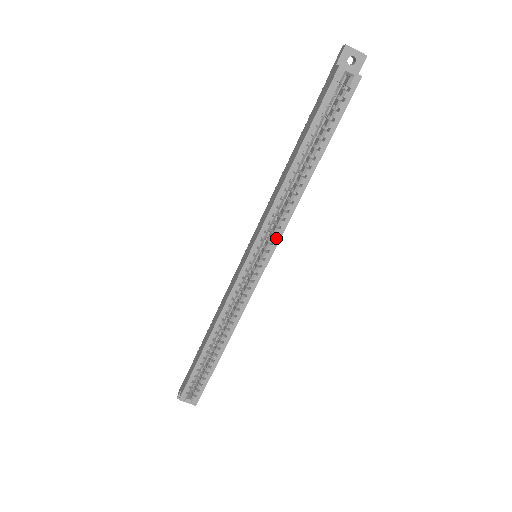
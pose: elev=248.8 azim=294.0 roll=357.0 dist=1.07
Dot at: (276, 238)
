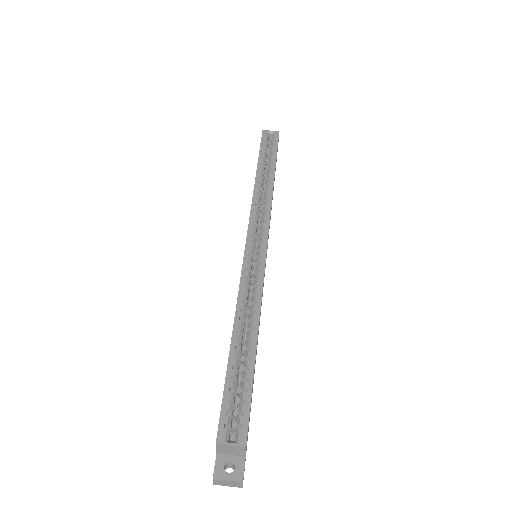
Dot at: (266, 218)
